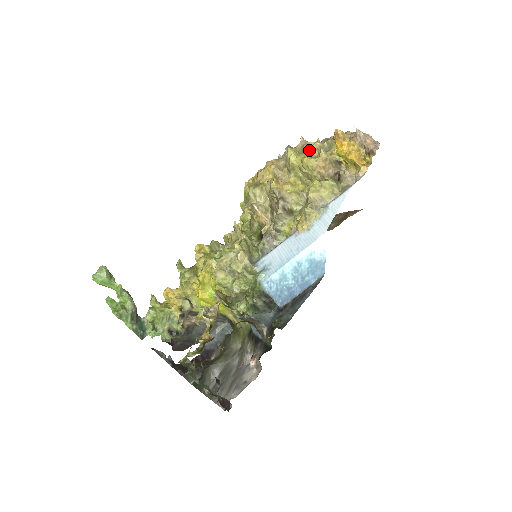
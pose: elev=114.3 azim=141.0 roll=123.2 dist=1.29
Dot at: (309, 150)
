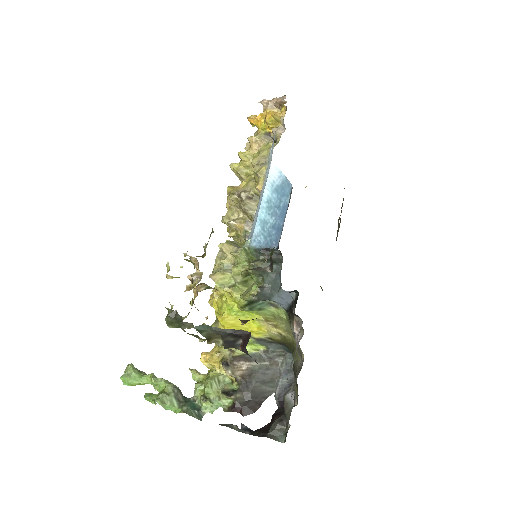
Dot at: occluded
